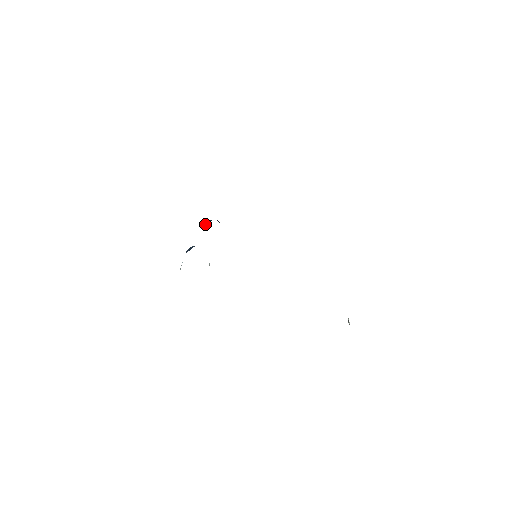
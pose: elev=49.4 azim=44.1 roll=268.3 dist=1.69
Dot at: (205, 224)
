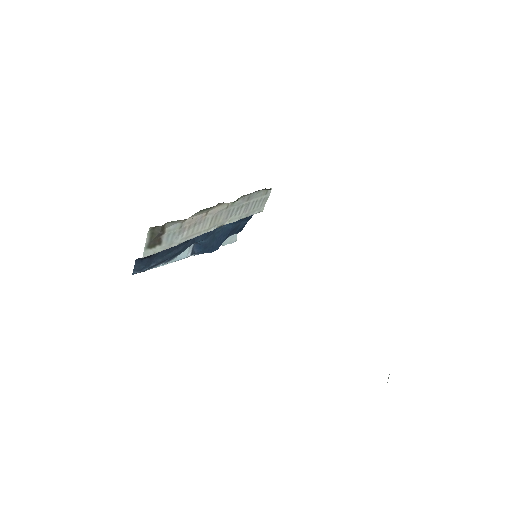
Dot at: (229, 224)
